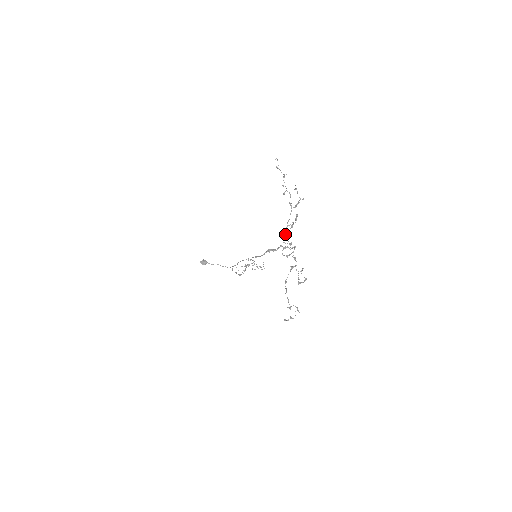
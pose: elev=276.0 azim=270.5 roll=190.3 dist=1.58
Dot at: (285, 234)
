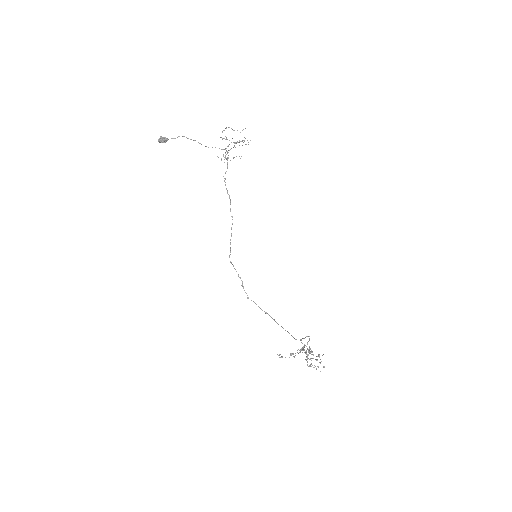
Dot at: occluded
